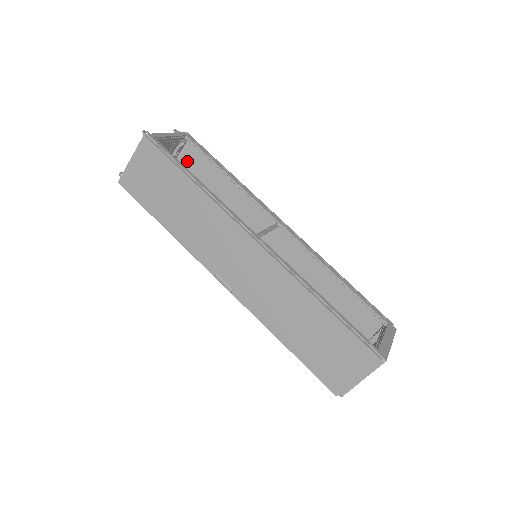
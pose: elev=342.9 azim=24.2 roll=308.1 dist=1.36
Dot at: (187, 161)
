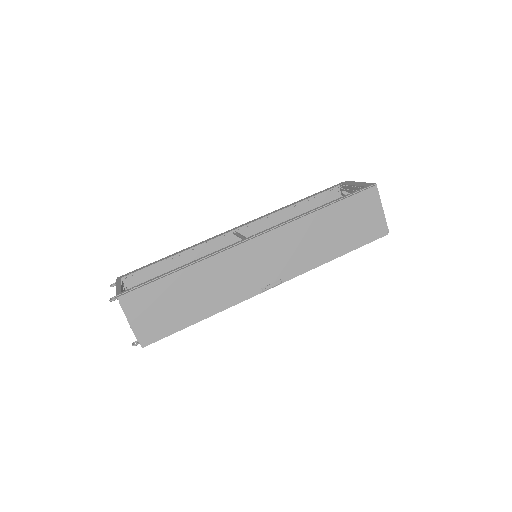
Dot at: occluded
